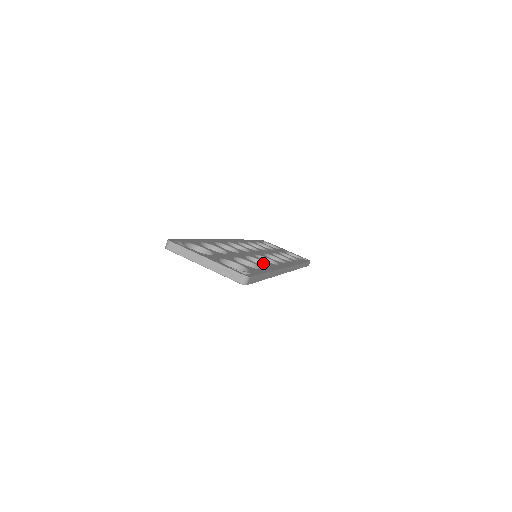
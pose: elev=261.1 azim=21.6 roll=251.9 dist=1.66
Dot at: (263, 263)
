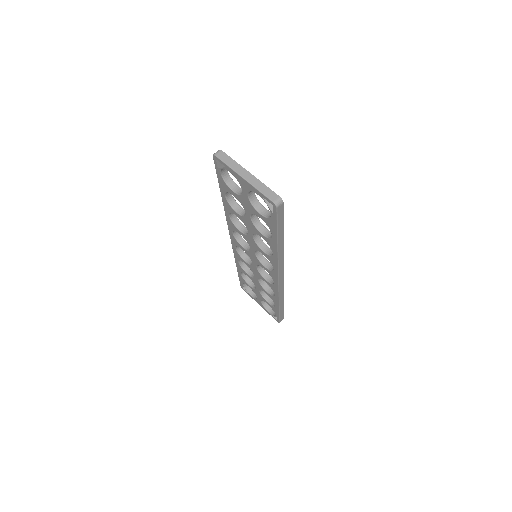
Dot at: (269, 249)
